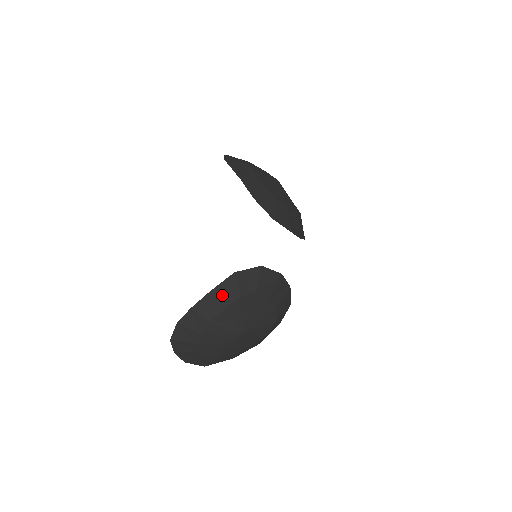
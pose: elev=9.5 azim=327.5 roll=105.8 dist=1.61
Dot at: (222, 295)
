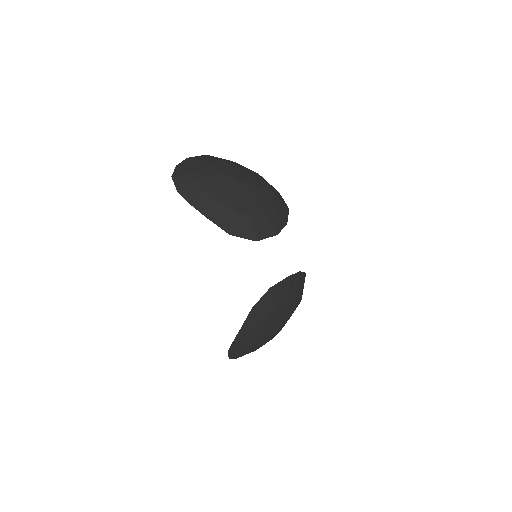
Dot at: (251, 325)
